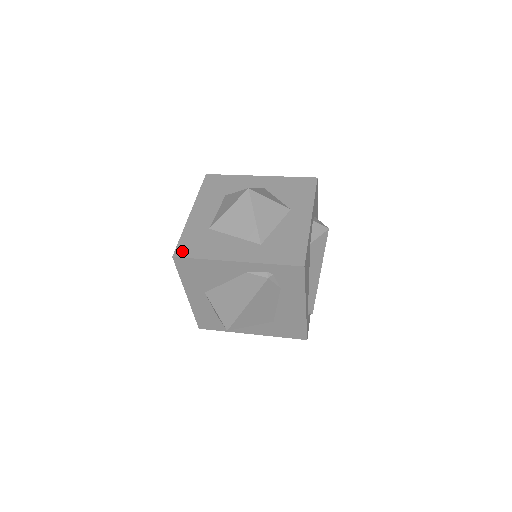
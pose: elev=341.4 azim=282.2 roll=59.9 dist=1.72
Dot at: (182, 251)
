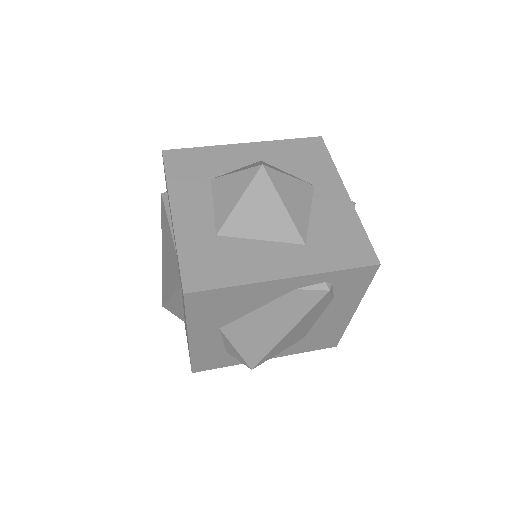
Dot at: (194, 280)
